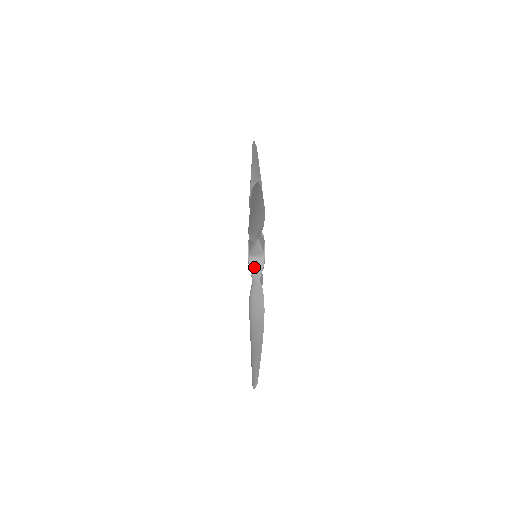
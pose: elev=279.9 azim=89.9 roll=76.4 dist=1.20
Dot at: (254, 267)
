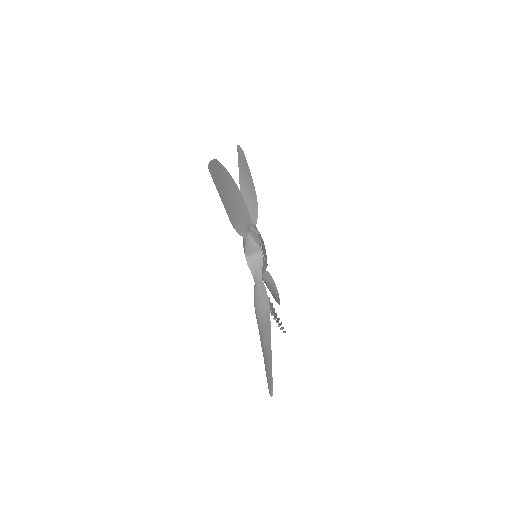
Dot at: (253, 266)
